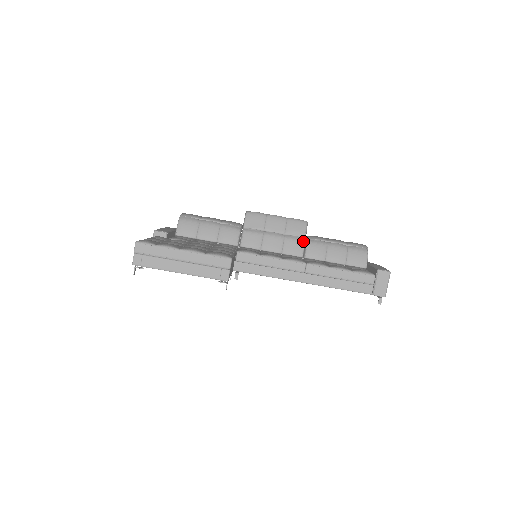
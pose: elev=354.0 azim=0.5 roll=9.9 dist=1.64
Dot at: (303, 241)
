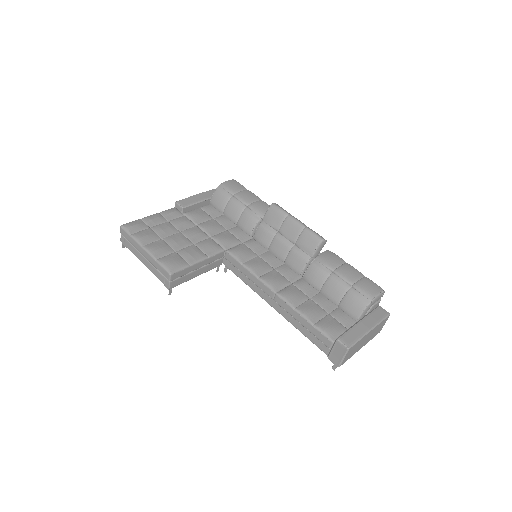
Dot at: (307, 260)
